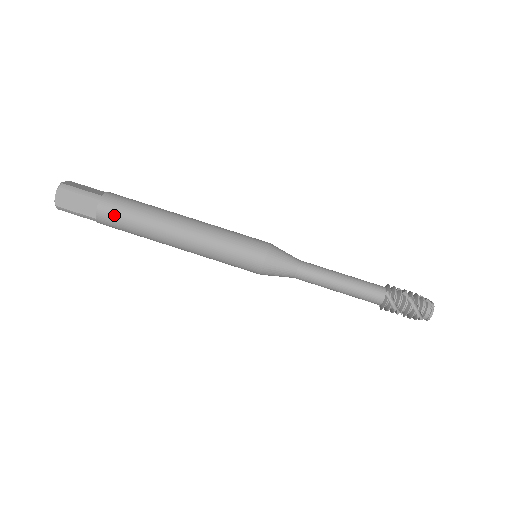
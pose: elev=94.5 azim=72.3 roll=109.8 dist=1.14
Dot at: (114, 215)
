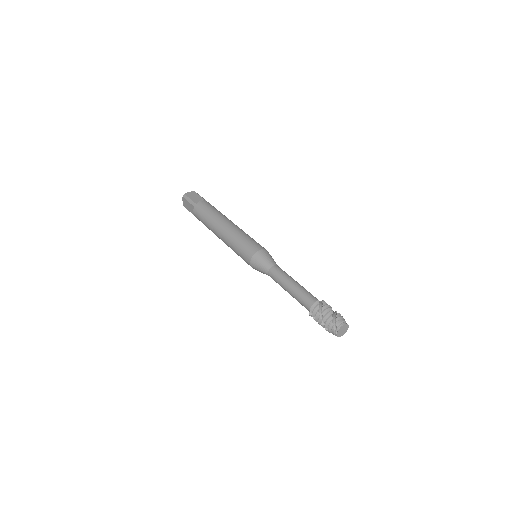
Dot at: (207, 205)
